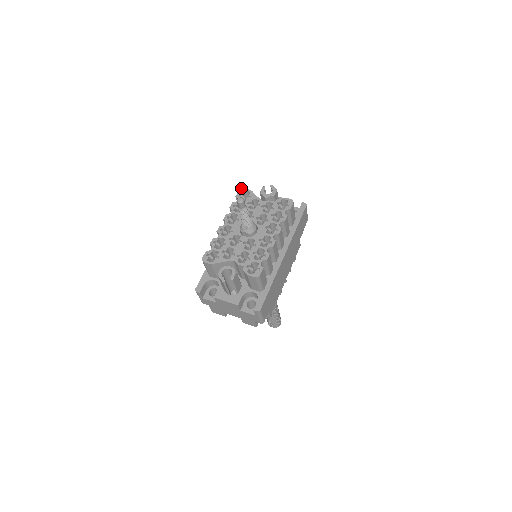
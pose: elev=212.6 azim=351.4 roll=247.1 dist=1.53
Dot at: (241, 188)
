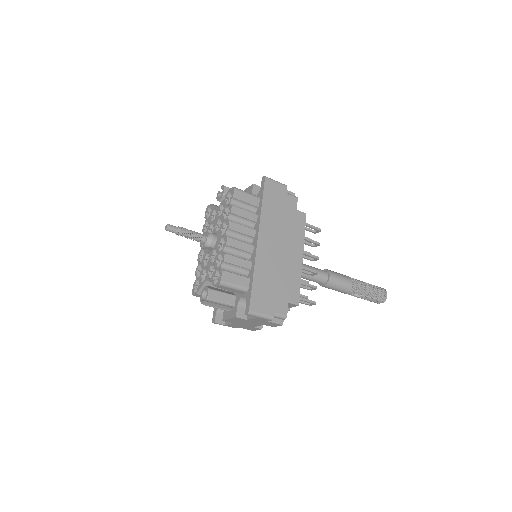
Dot at: occluded
